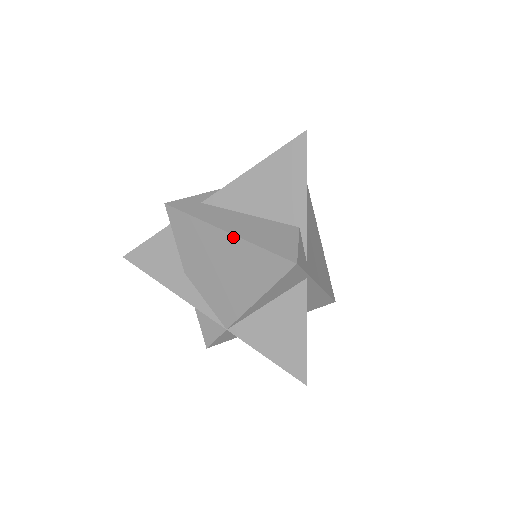
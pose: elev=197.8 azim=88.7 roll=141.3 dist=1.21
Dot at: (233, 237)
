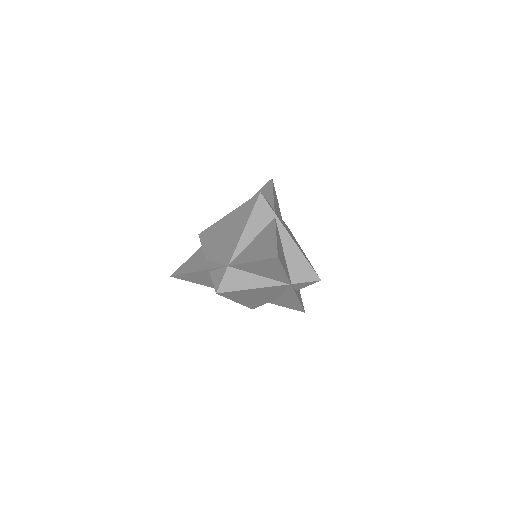
Dot at: (231, 213)
